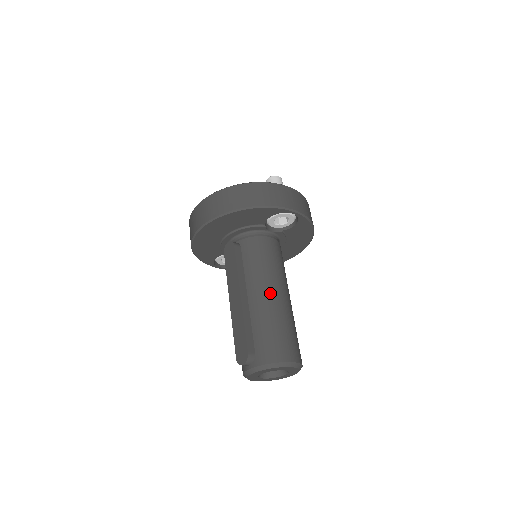
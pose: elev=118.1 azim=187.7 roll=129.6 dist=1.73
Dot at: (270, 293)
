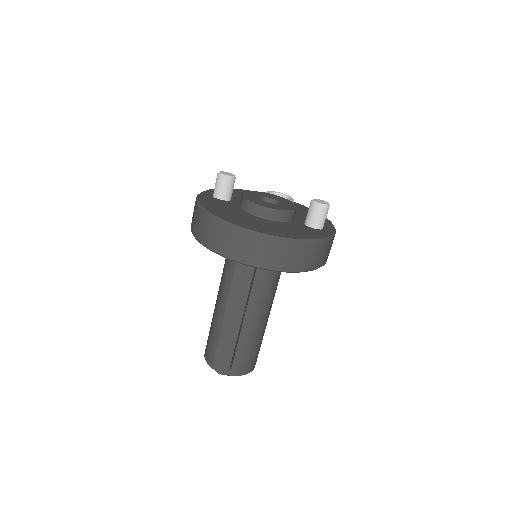
Dot at: (263, 319)
